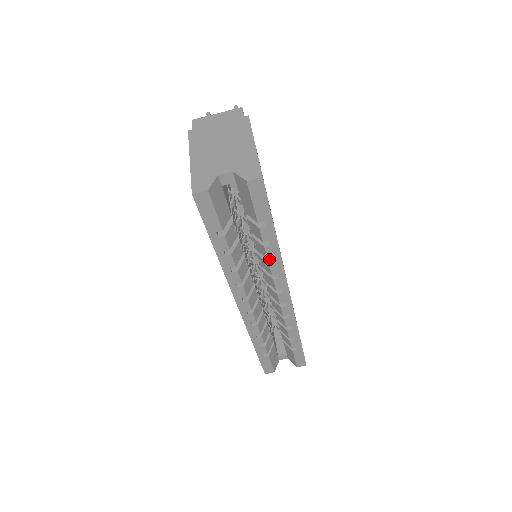
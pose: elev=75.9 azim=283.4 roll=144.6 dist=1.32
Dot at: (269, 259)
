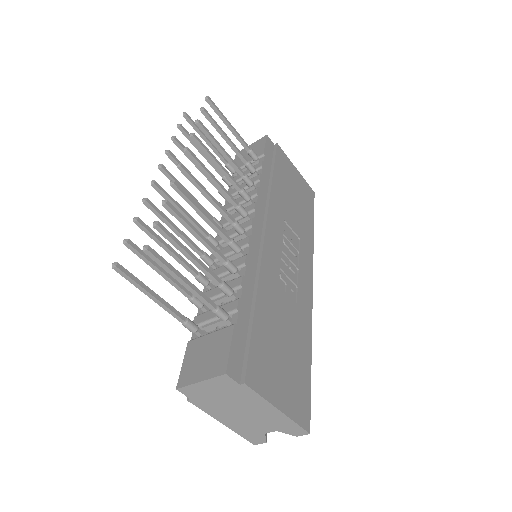
Dot at: occluded
